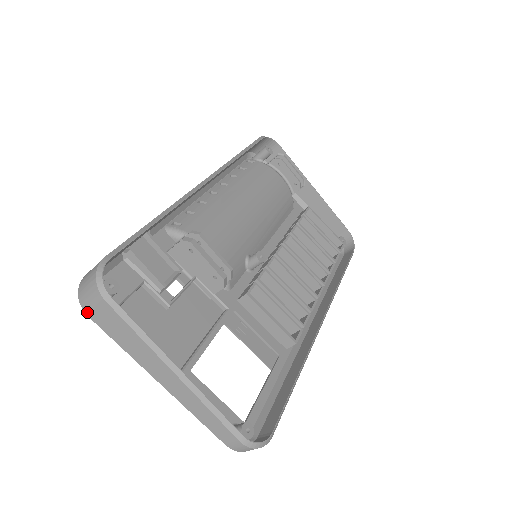
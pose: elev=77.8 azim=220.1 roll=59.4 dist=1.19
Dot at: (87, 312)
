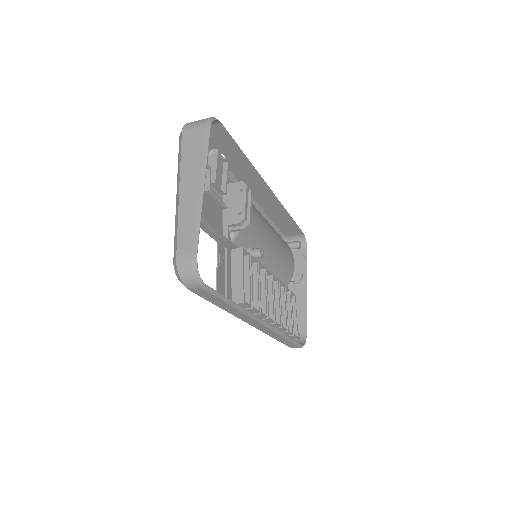
Dot at: (184, 130)
